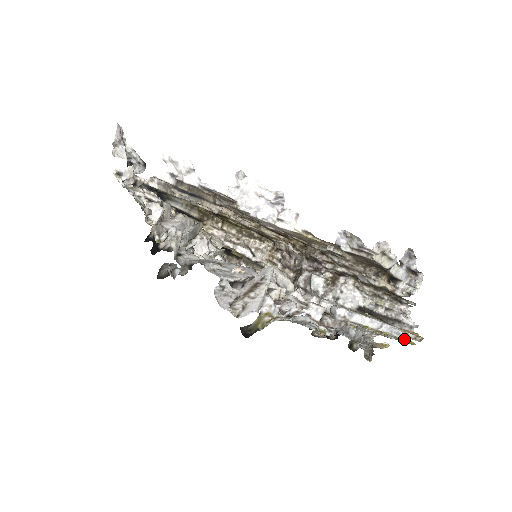
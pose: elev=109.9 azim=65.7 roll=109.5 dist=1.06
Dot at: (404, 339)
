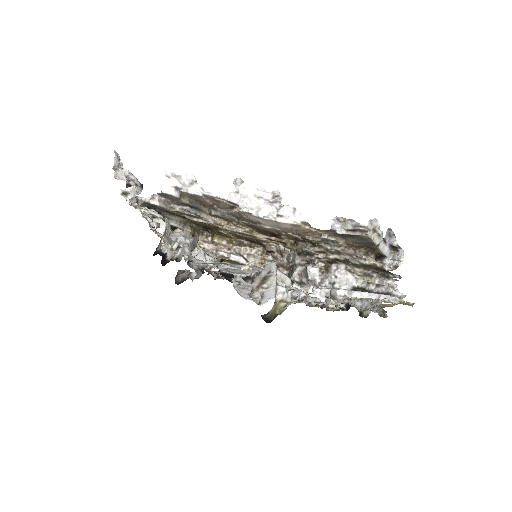
Dot at: (402, 303)
